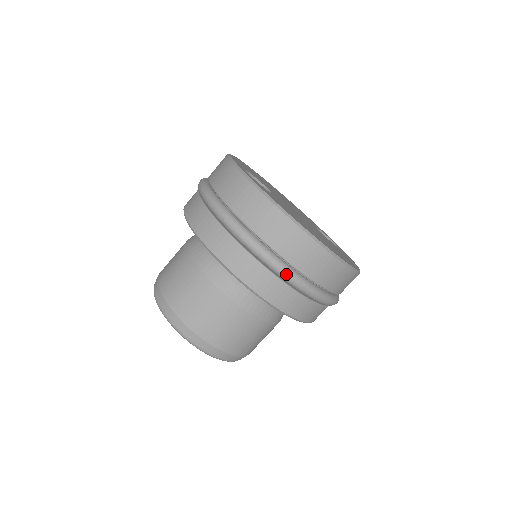
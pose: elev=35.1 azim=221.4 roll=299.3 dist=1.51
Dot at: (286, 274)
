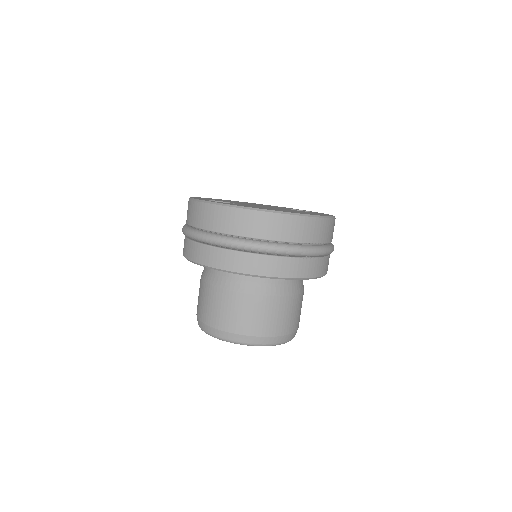
Dot at: (275, 249)
